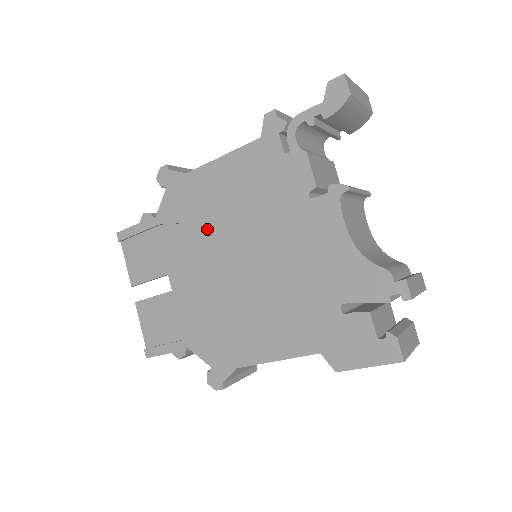
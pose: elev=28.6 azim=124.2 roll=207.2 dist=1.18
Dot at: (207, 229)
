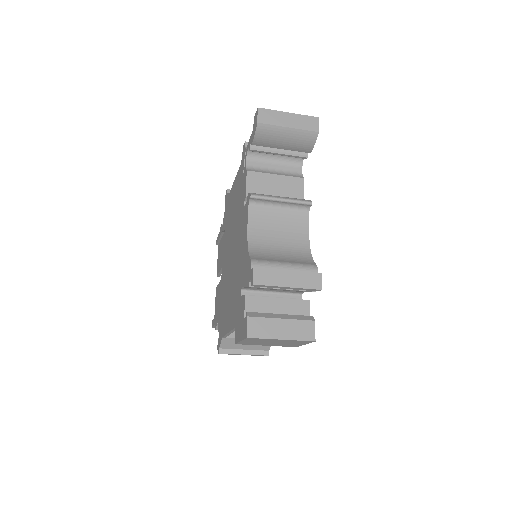
Dot at: (228, 233)
